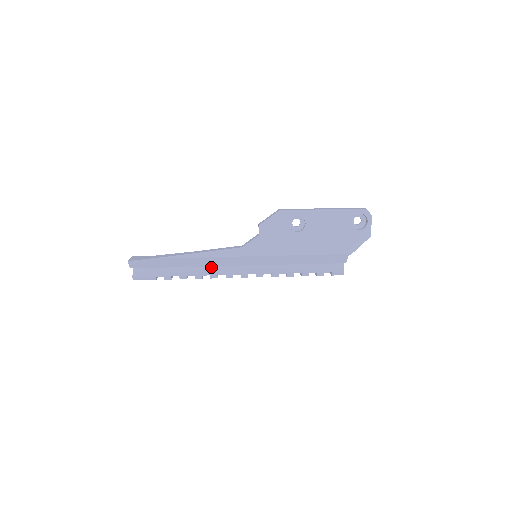
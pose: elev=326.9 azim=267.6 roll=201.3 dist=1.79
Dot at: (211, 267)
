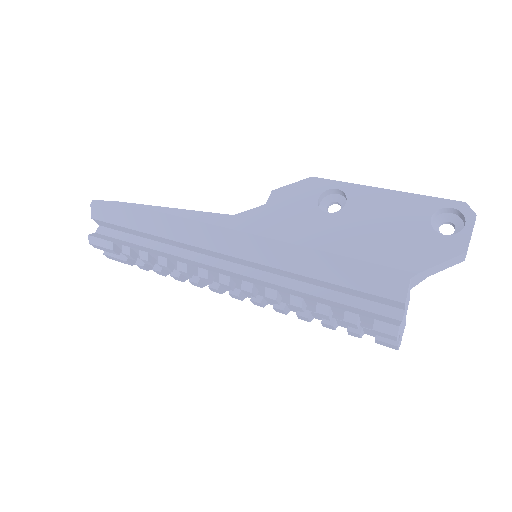
Dot at: (187, 254)
